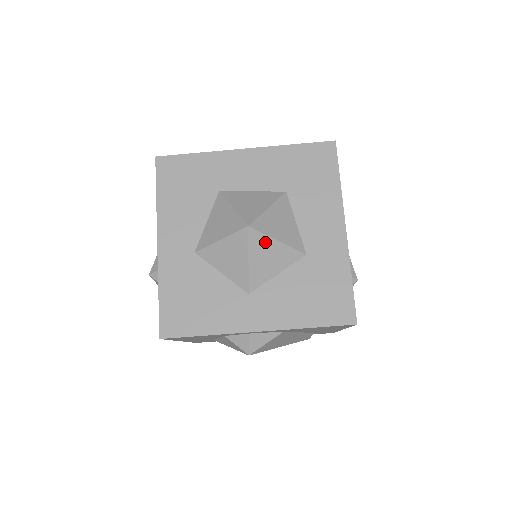
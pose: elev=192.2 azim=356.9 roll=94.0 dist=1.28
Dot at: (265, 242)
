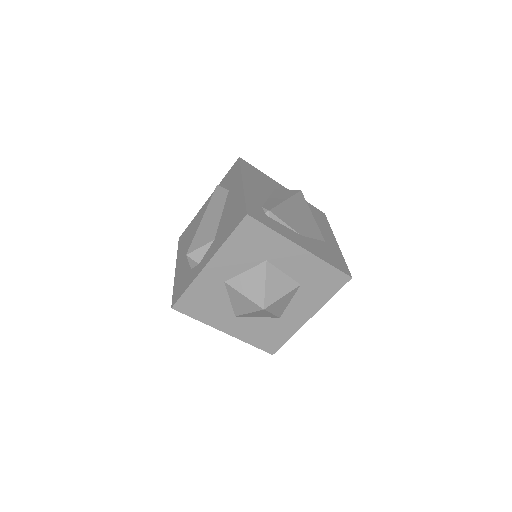
Dot at: (265, 313)
